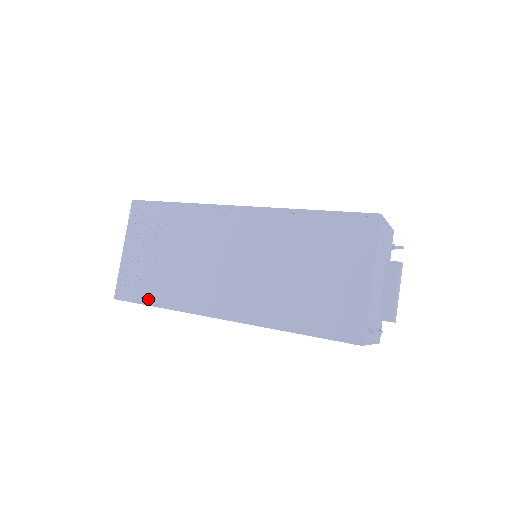
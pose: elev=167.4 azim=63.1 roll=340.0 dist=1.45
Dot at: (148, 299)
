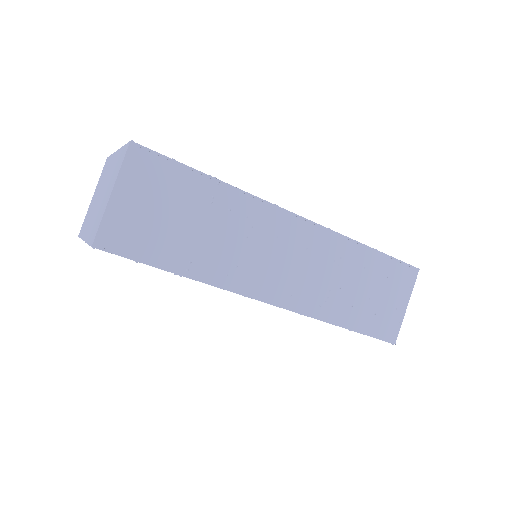
Dot at: occluded
